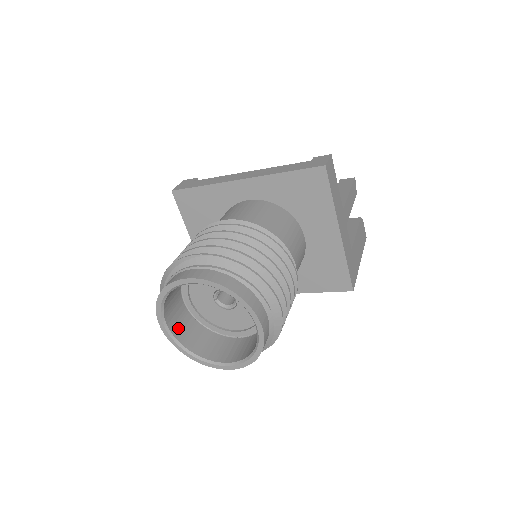
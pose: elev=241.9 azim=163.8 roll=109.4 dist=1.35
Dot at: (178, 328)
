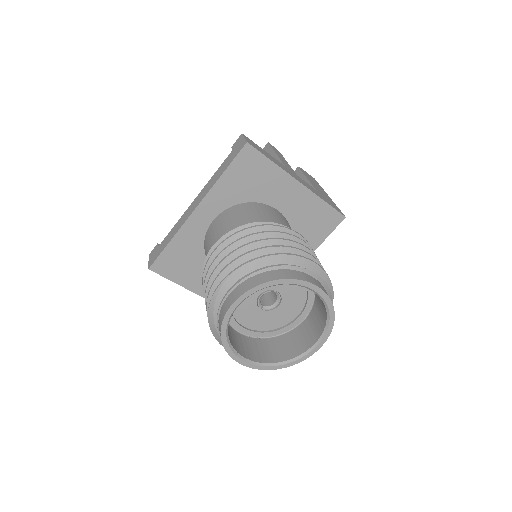
Dot at: (255, 355)
